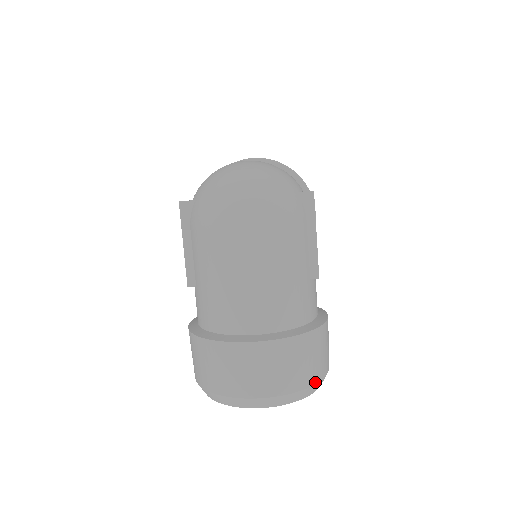
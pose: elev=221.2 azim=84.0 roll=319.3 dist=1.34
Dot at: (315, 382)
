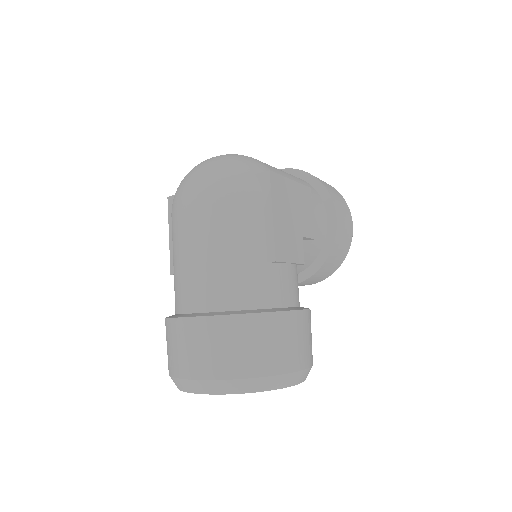
Dot at: (261, 375)
